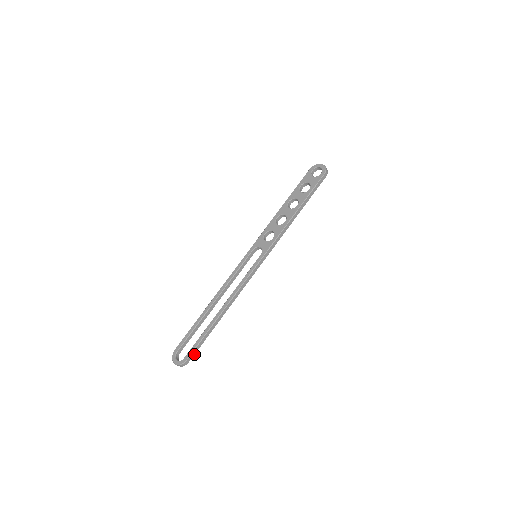
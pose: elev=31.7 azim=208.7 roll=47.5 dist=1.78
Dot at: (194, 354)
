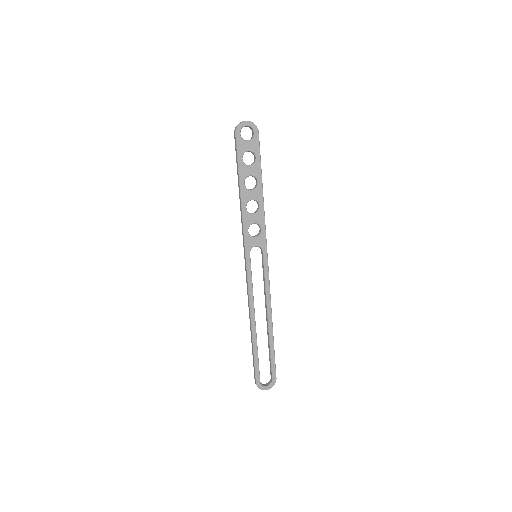
Dot at: (274, 368)
